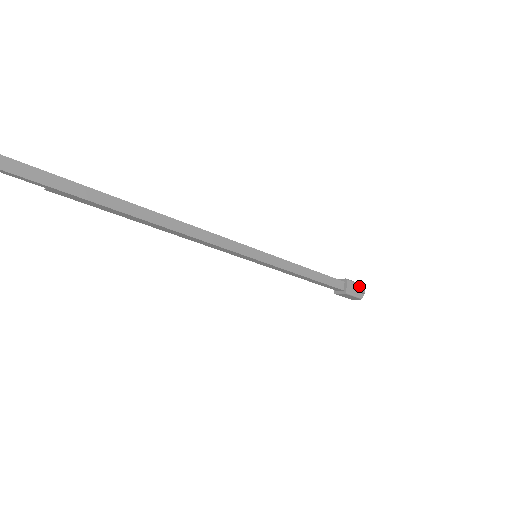
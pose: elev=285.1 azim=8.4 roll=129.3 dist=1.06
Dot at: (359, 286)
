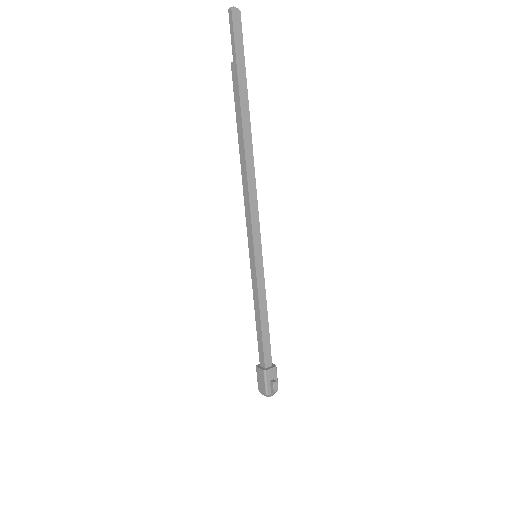
Dot at: (276, 385)
